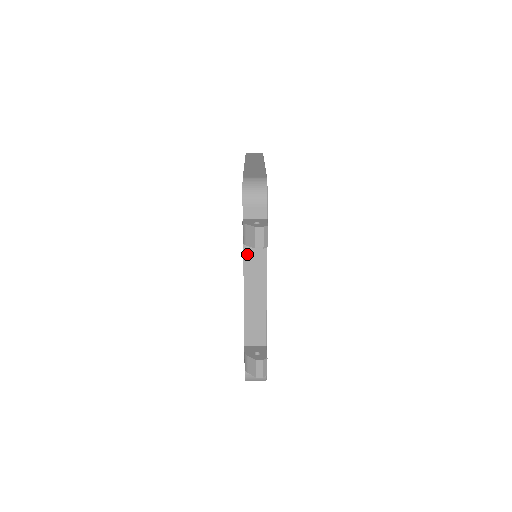
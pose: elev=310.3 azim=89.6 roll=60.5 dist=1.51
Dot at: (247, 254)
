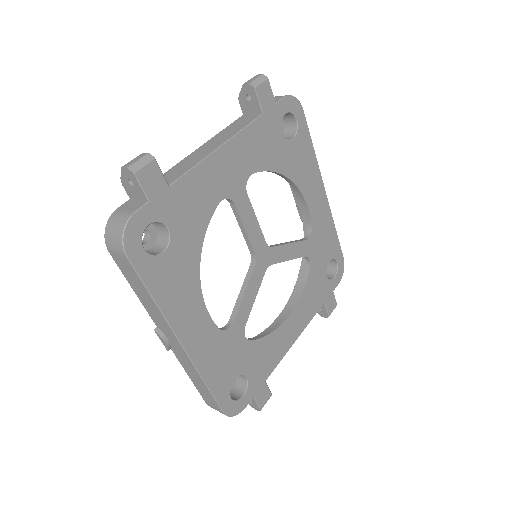
Dot at: (236, 122)
